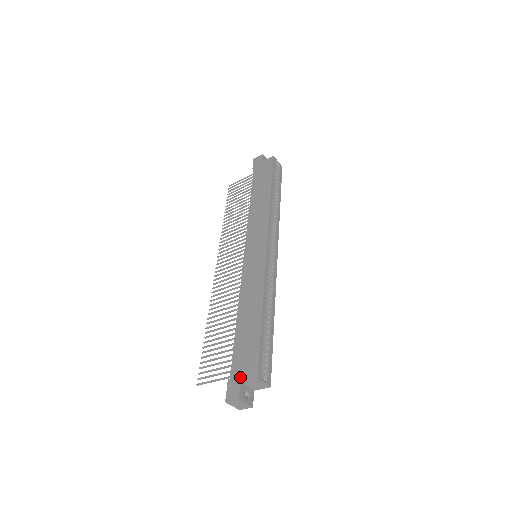
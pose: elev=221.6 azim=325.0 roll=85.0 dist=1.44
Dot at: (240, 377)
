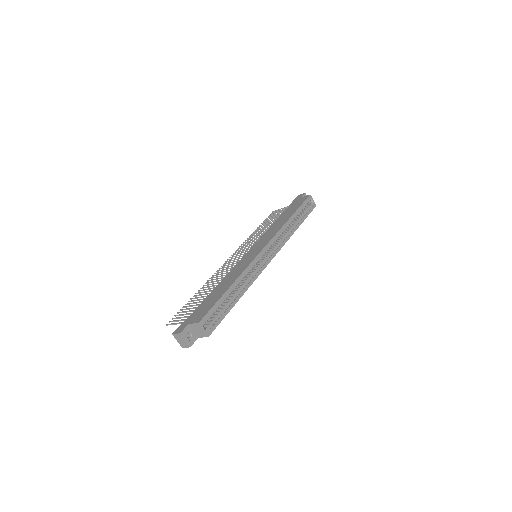
Dot at: (190, 321)
